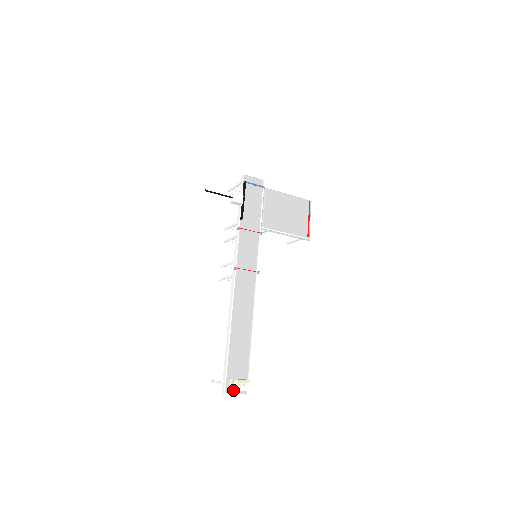
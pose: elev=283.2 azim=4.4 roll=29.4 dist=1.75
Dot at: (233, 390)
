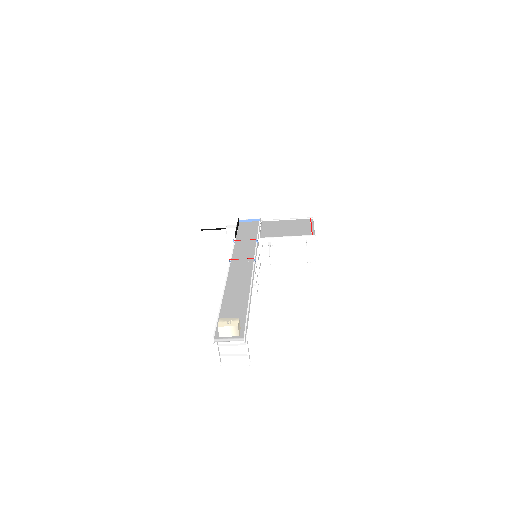
Dot at: occluded
